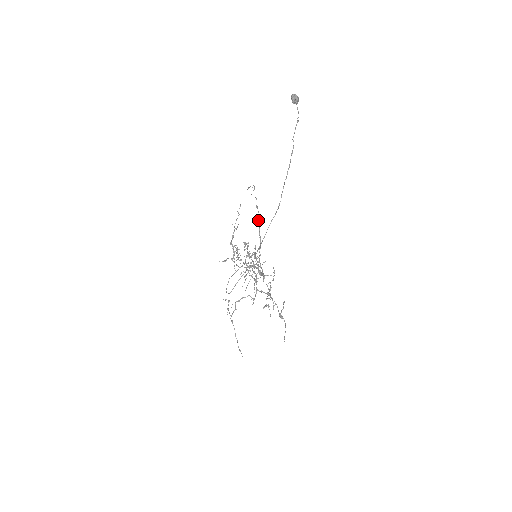
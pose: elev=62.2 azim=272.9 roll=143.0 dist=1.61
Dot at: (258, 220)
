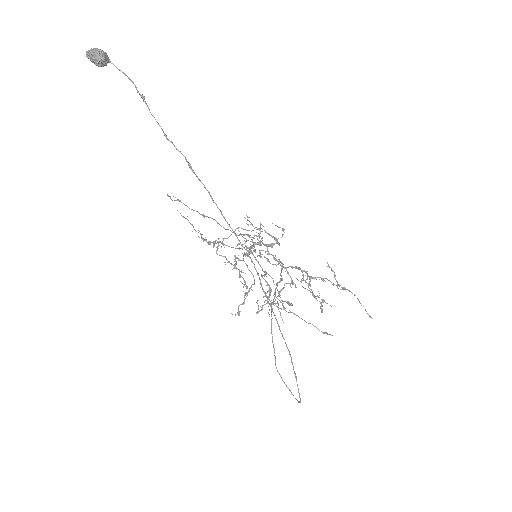
Dot at: occluded
